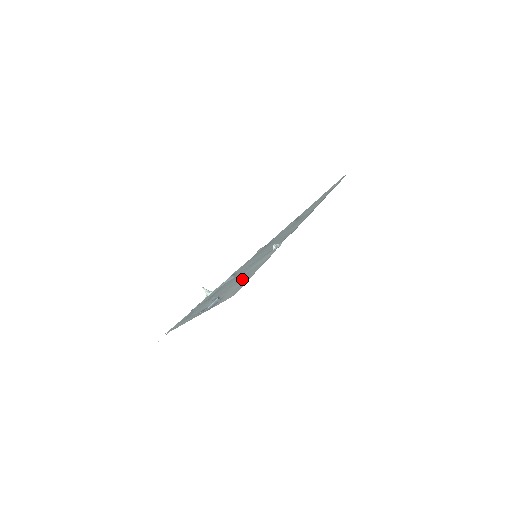
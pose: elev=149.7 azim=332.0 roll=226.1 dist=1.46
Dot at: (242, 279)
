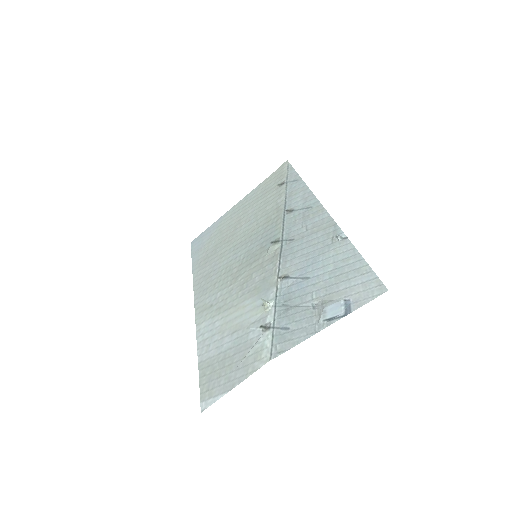
Dot at: (346, 275)
